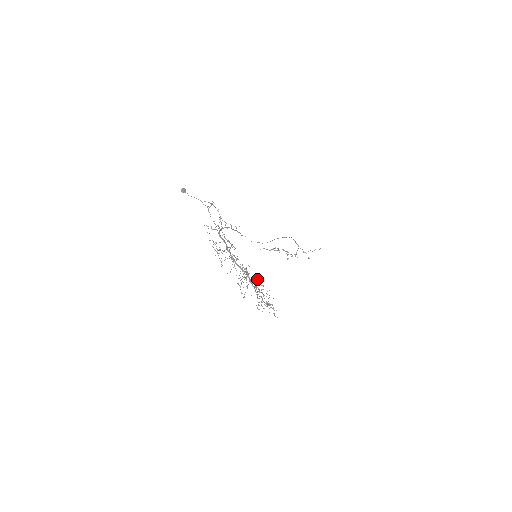
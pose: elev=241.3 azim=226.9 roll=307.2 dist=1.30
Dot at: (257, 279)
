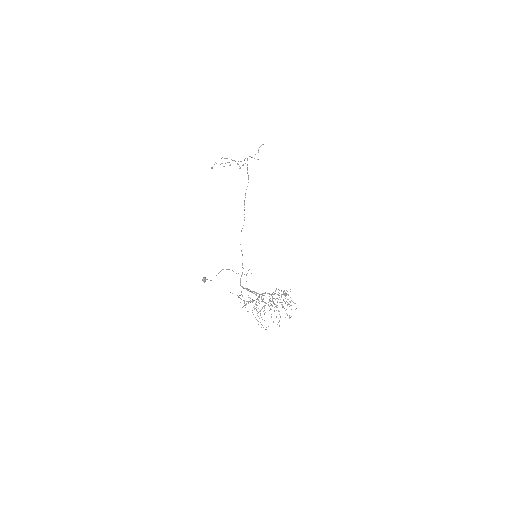
Dot at: occluded
